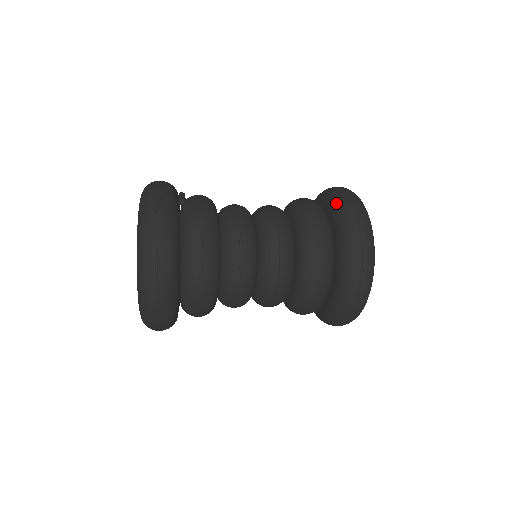
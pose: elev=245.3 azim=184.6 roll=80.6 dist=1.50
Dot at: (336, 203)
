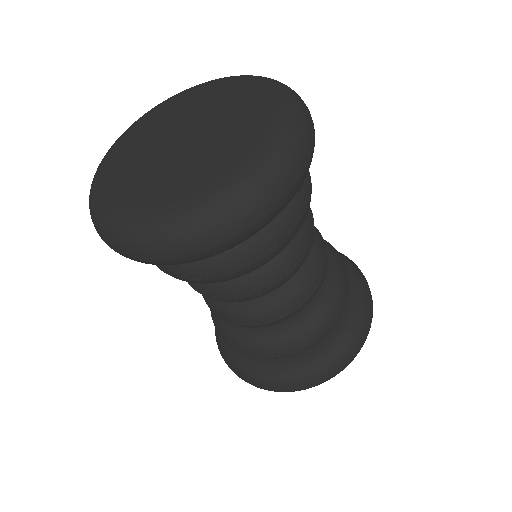
Dot at: (357, 323)
